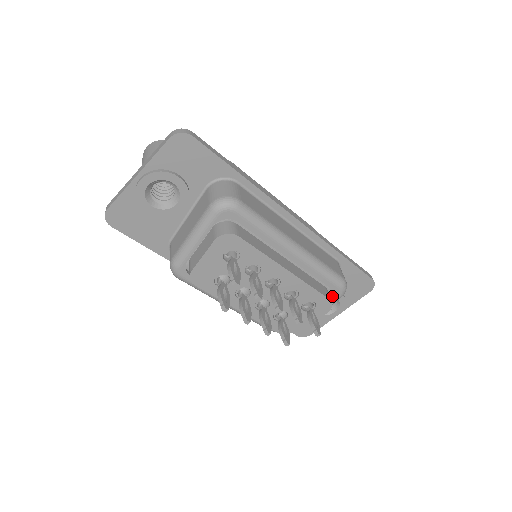
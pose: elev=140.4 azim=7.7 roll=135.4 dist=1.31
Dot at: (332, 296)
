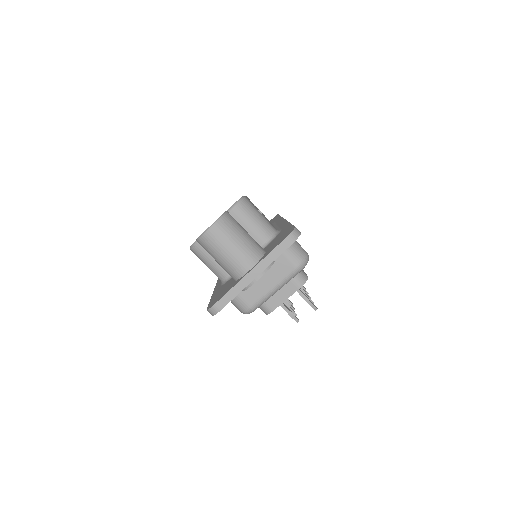
Dot at: occluded
